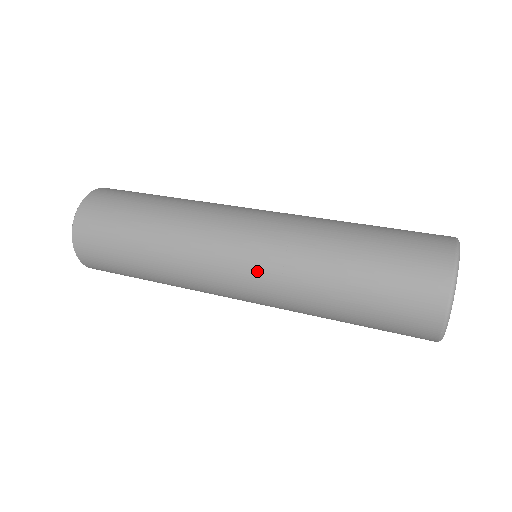
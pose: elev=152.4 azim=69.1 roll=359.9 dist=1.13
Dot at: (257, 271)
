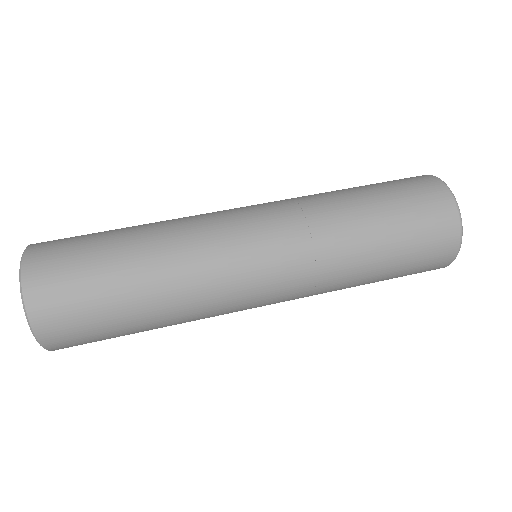
Dot at: (290, 290)
